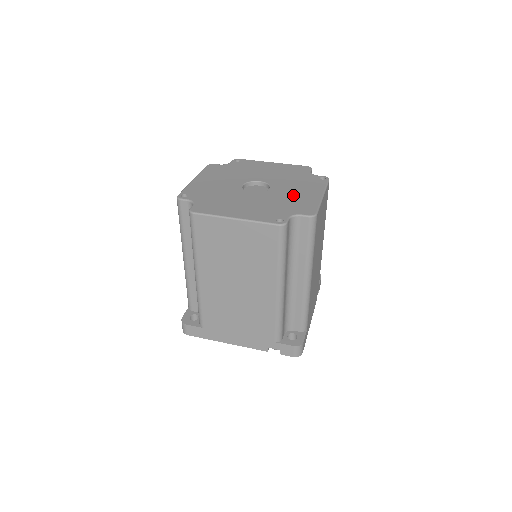
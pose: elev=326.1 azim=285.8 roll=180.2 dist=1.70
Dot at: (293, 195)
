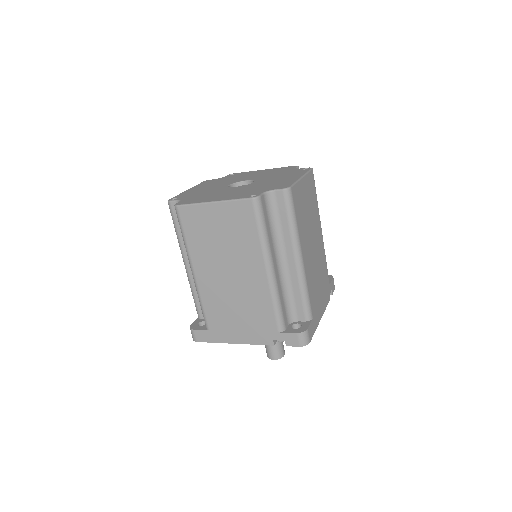
Dot at: (273, 181)
